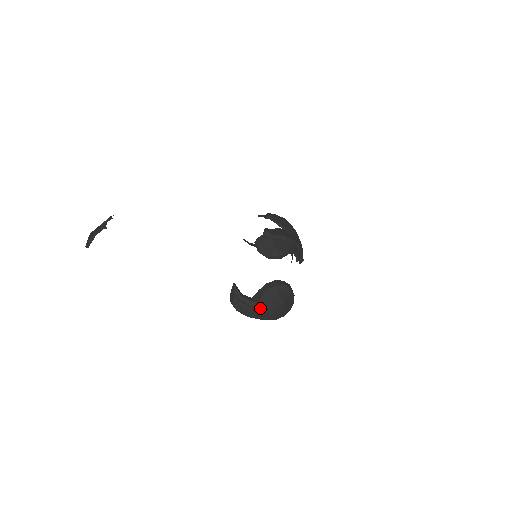
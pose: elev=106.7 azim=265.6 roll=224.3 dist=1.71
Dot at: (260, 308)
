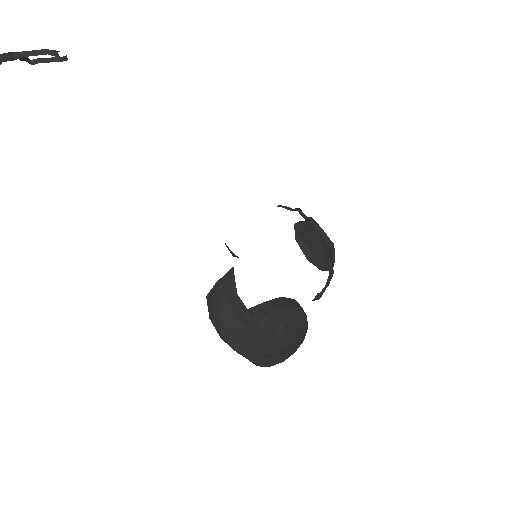
Dot at: (257, 331)
